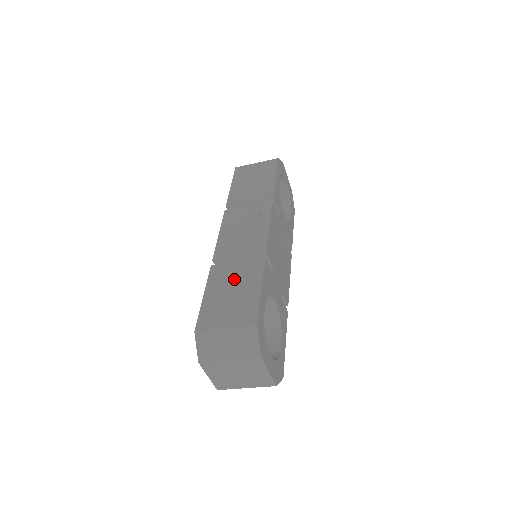
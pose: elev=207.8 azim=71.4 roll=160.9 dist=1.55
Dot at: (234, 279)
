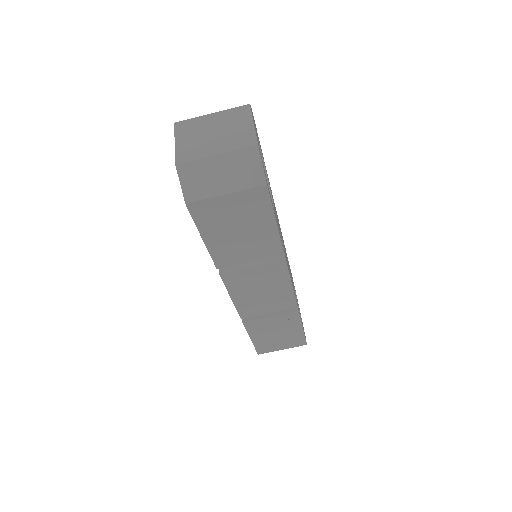
Dot at: occluded
